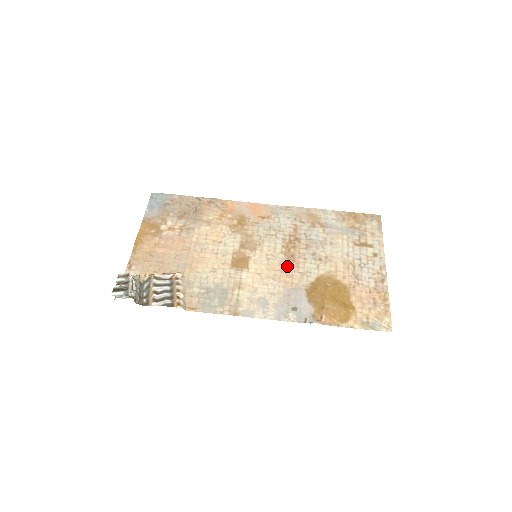
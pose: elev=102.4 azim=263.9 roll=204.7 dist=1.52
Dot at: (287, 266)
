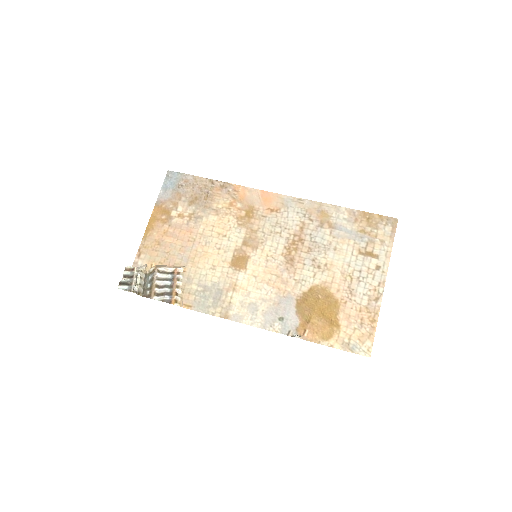
Dot at: (284, 271)
